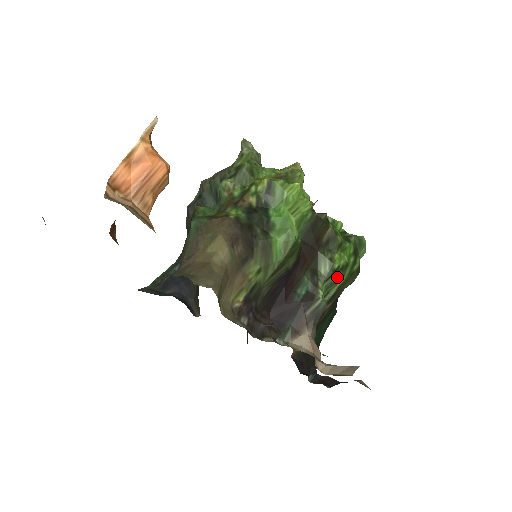
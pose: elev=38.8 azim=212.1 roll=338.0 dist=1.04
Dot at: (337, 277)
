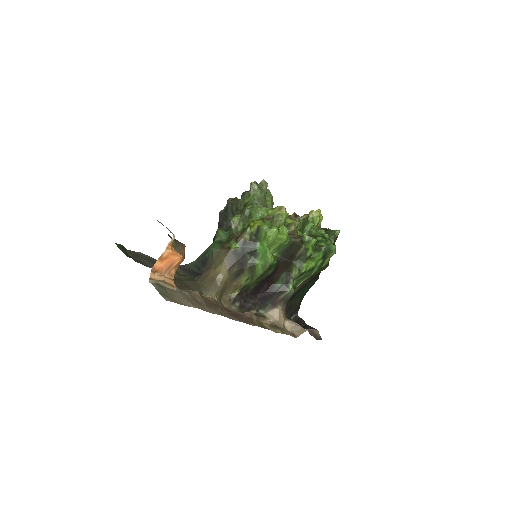
Dot at: (305, 275)
